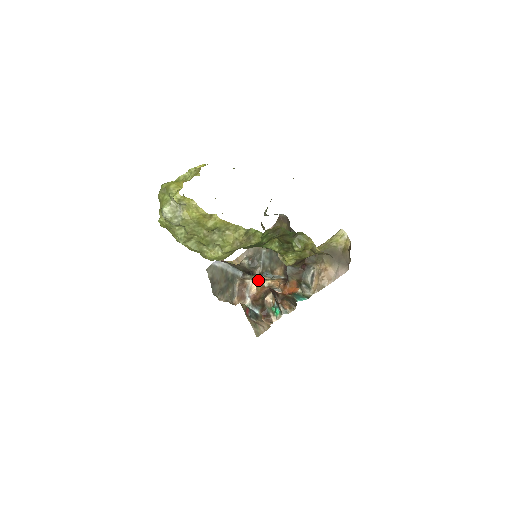
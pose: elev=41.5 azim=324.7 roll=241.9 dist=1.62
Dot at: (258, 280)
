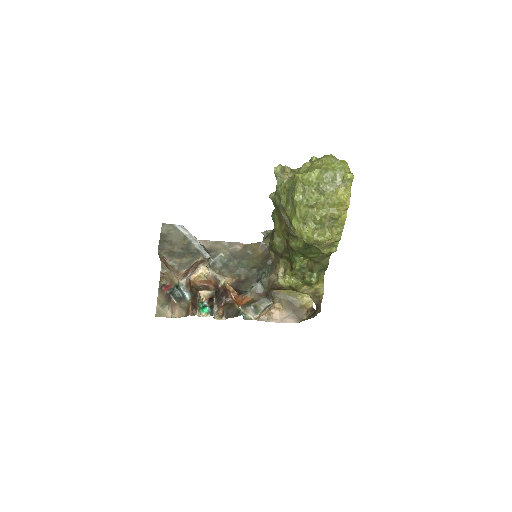
Dot at: (217, 273)
